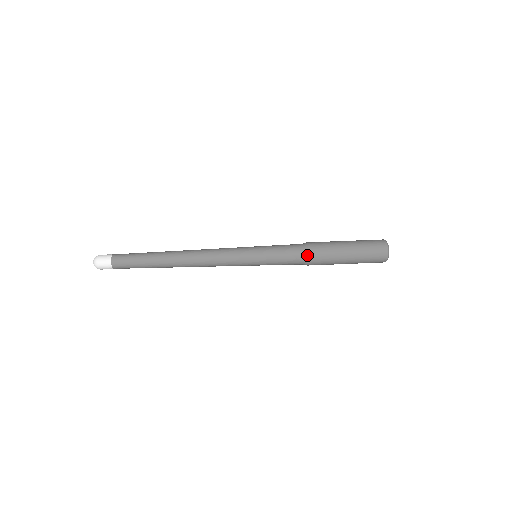
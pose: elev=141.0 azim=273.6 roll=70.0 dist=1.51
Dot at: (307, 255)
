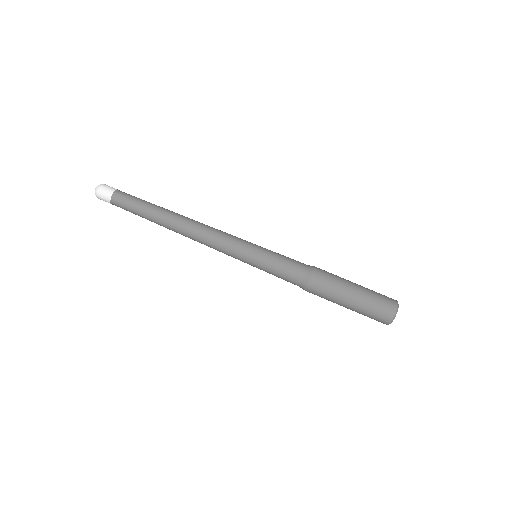
Dot at: occluded
